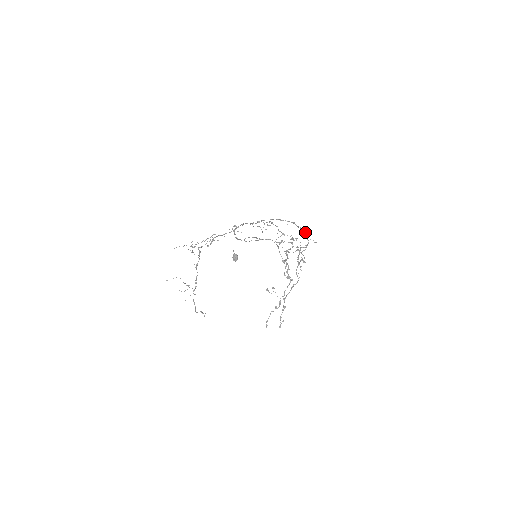
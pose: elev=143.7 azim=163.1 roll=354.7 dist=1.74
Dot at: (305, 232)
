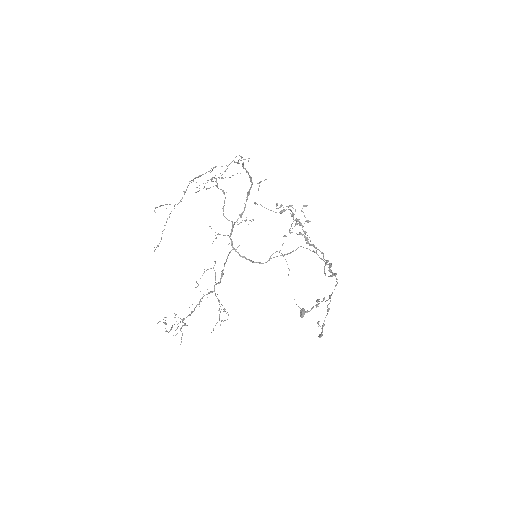
Dot at: occluded
